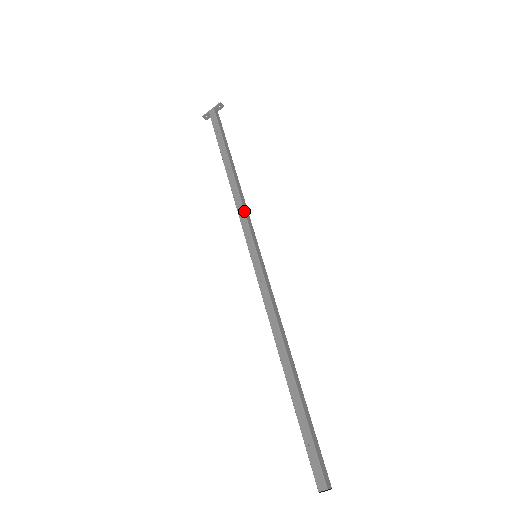
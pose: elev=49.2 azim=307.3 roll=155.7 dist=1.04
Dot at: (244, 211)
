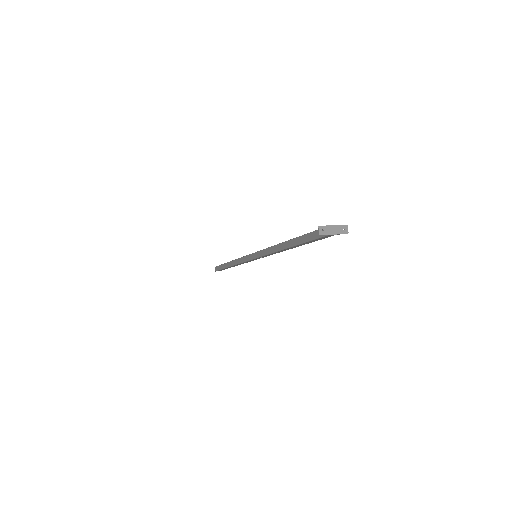
Dot at: occluded
